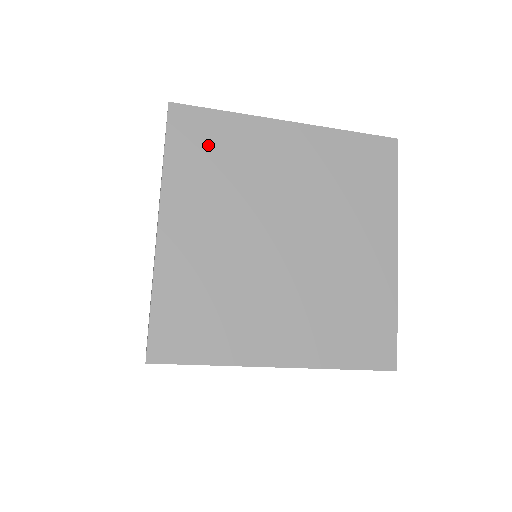
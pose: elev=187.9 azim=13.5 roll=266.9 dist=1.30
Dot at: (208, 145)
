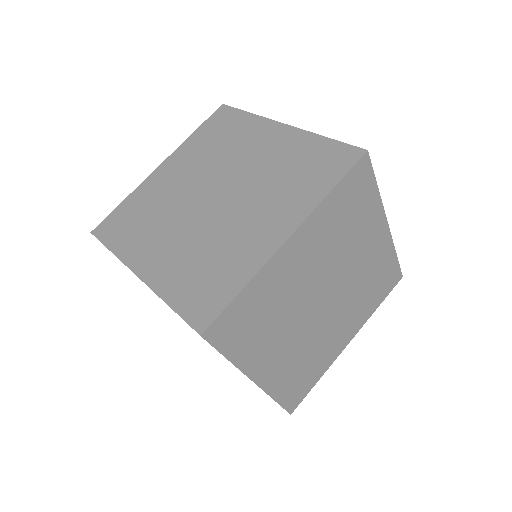
Dot at: (354, 203)
